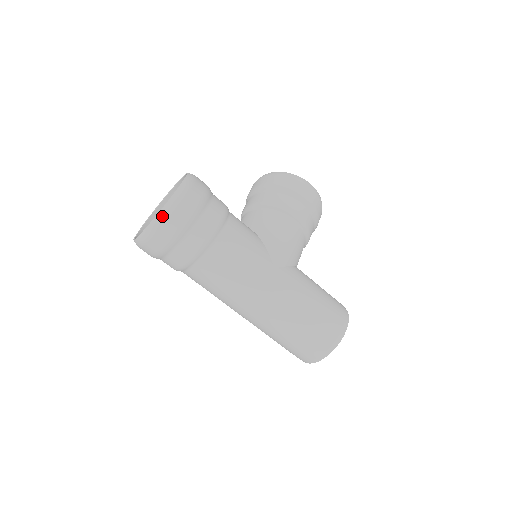
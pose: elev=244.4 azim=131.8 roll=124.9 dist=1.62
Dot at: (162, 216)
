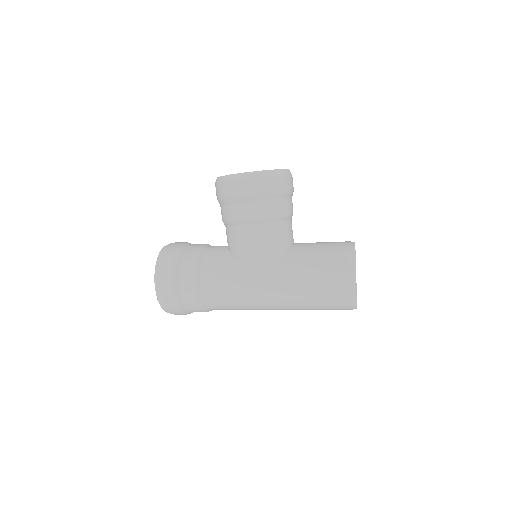
Dot at: (163, 308)
